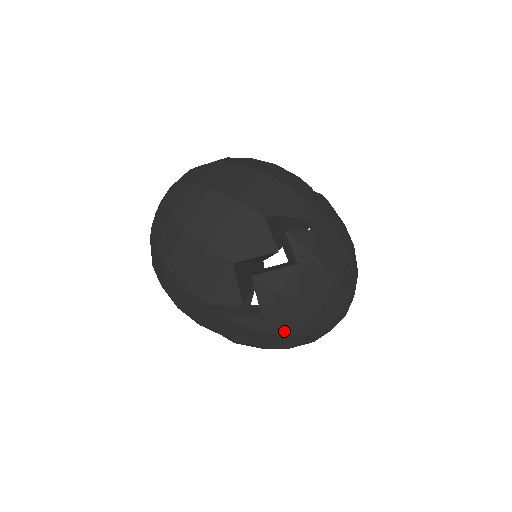
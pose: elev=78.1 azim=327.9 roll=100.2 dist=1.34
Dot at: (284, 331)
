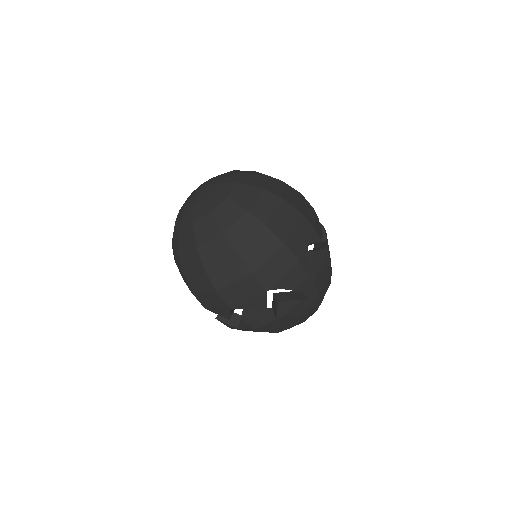
Dot at: occluded
